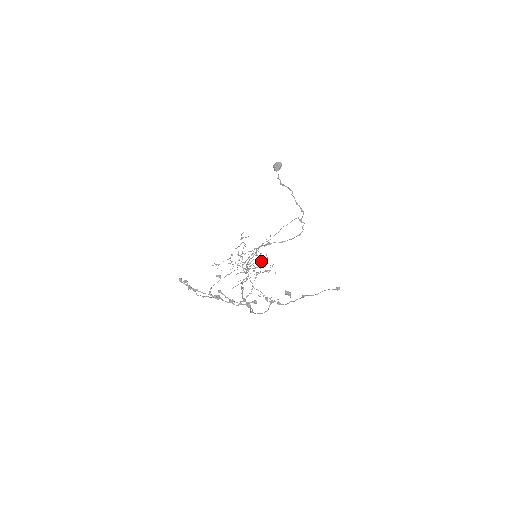
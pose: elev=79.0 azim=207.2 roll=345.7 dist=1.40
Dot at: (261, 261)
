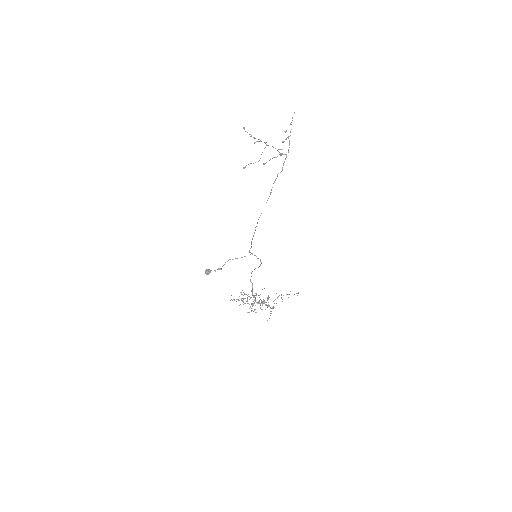
Dot at: occluded
